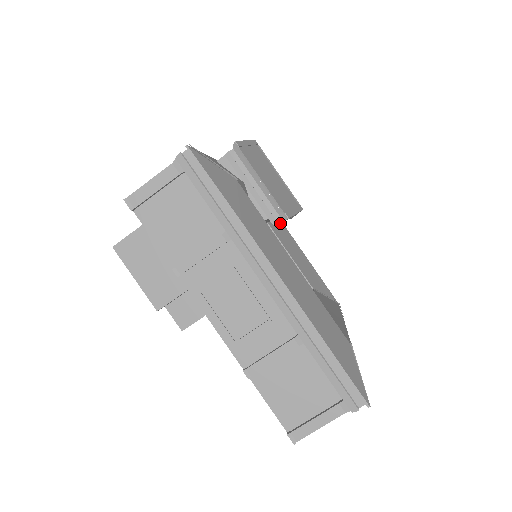
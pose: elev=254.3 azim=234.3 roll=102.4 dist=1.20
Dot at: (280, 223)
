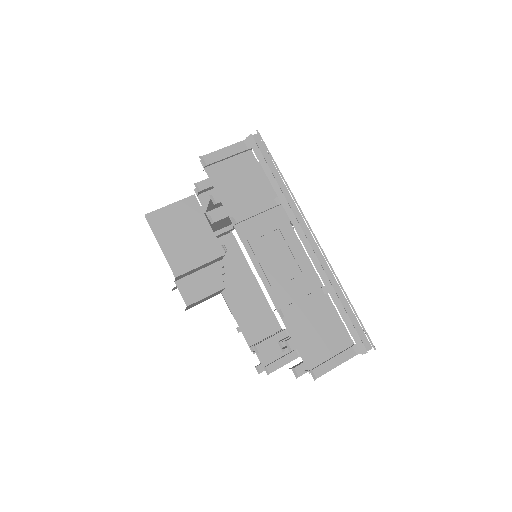
Dot at: occluded
